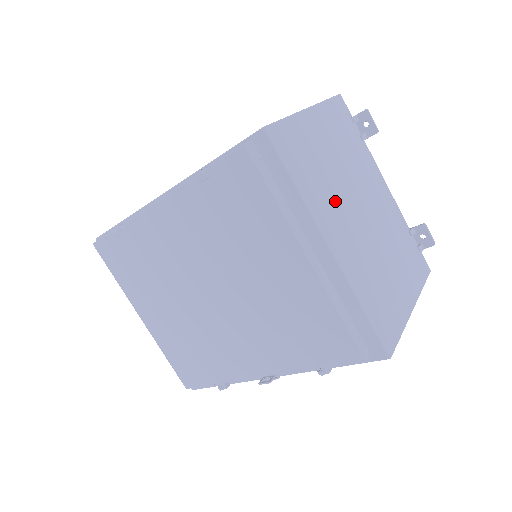
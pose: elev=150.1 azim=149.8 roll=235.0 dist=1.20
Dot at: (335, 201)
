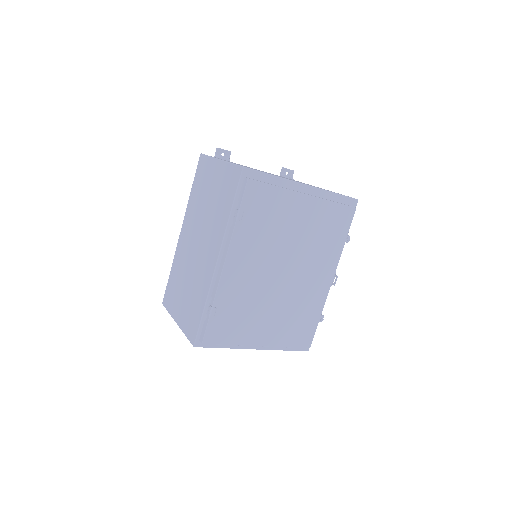
Dot at: occluded
